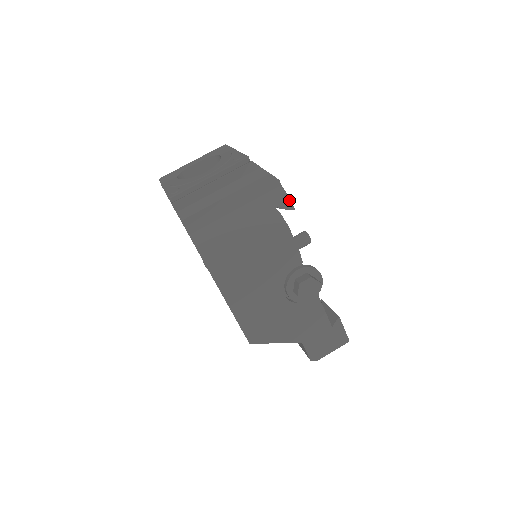
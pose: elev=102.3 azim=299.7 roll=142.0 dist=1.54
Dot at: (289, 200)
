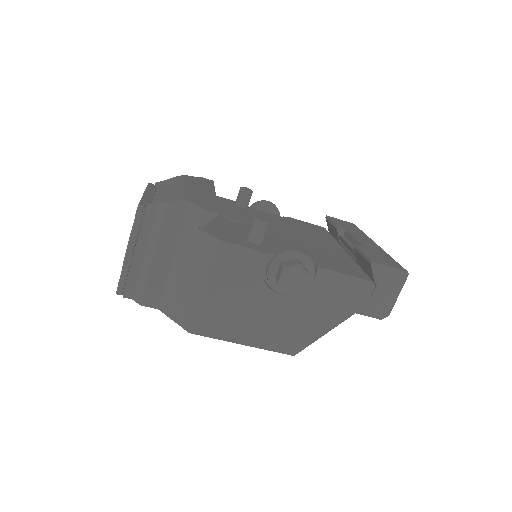
Dot at: (204, 212)
